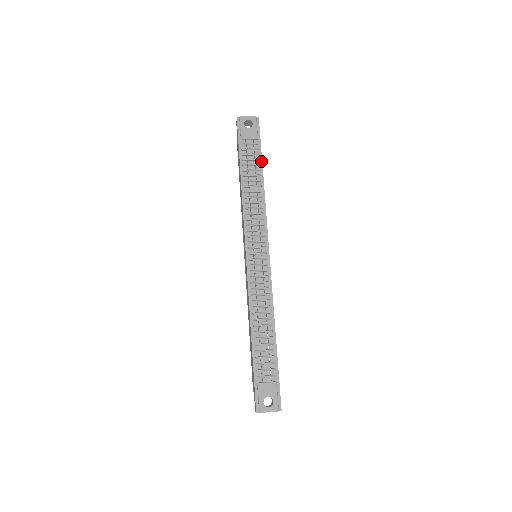
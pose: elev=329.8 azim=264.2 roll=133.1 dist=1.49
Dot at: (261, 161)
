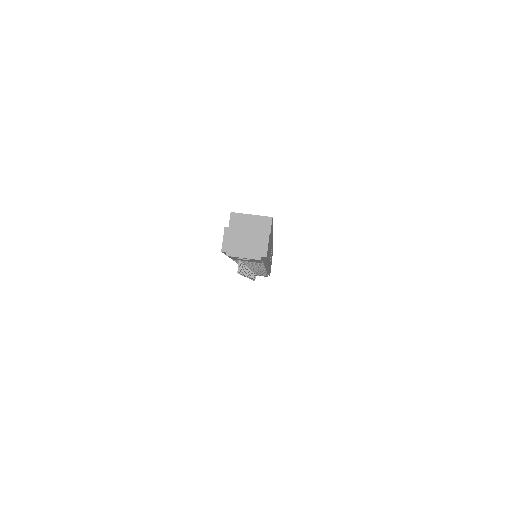
Dot at: (266, 263)
